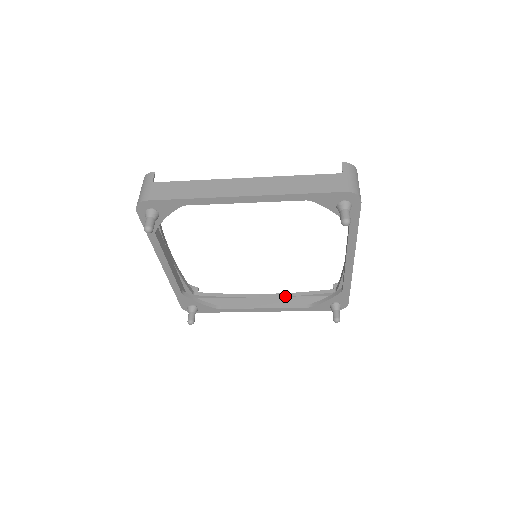
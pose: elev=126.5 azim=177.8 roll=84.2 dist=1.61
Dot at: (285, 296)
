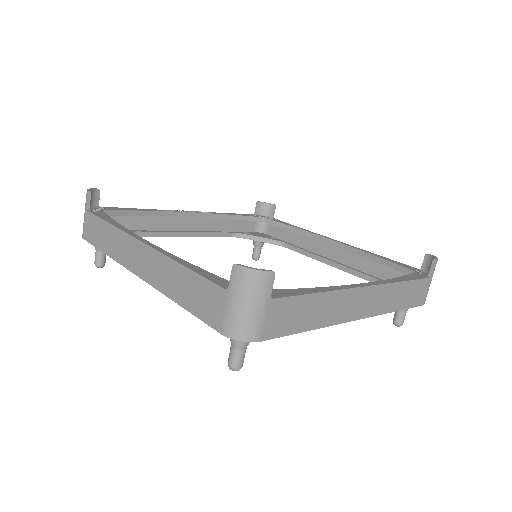
Dot at: (355, 253)
